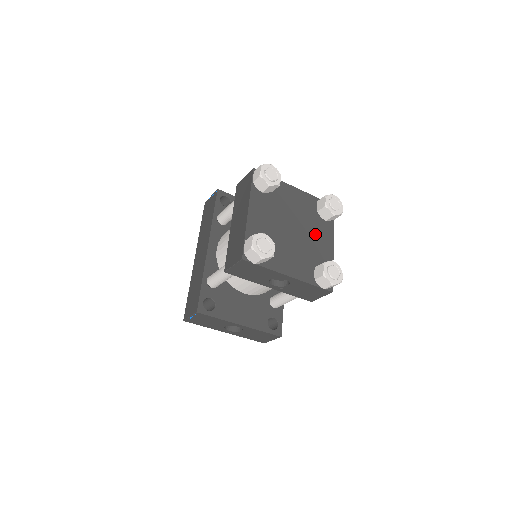
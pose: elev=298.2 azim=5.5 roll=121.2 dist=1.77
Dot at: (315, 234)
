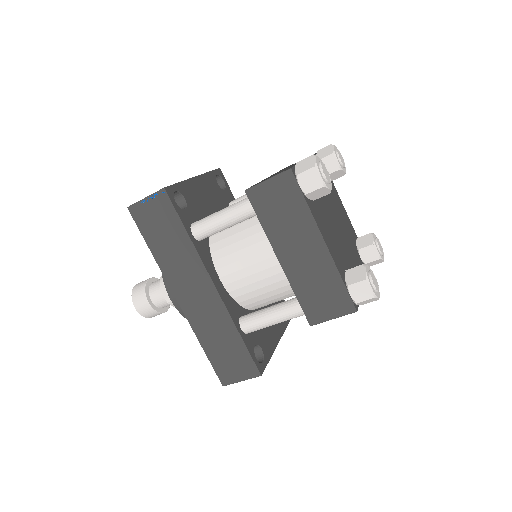
Dot at: (338, 208)
